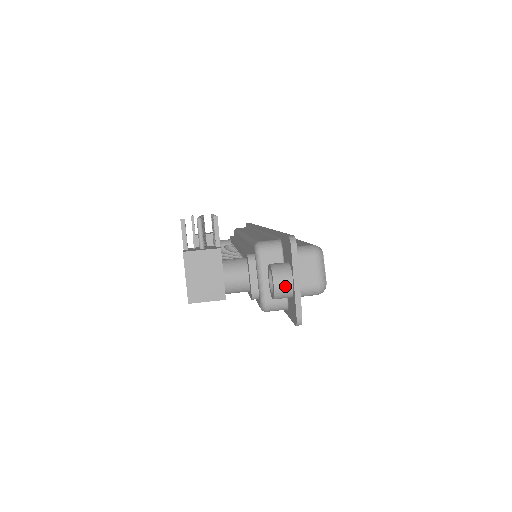
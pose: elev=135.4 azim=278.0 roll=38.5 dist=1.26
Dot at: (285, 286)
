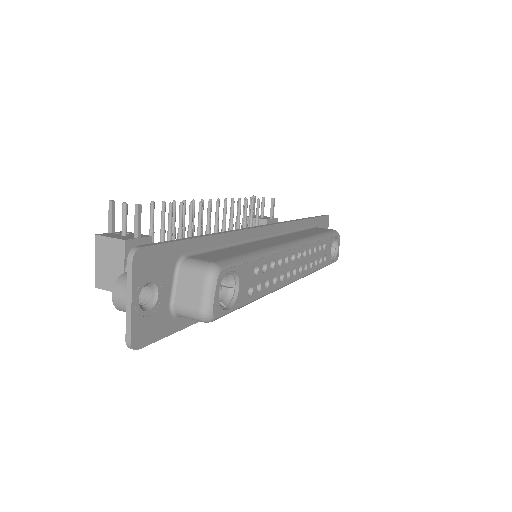
Dot at: (122, 301)
